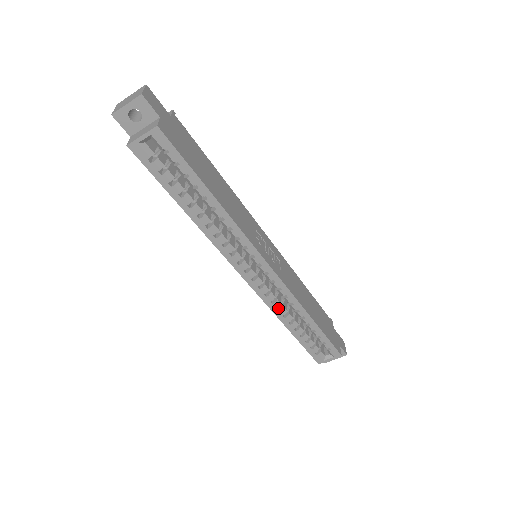
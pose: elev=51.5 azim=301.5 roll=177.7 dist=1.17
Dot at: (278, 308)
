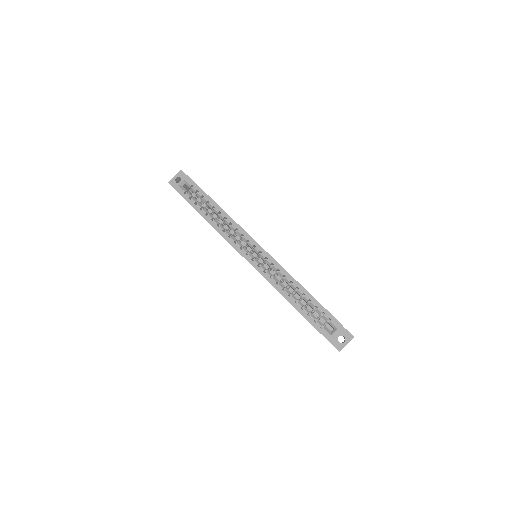
Dot at: (277, 285)
